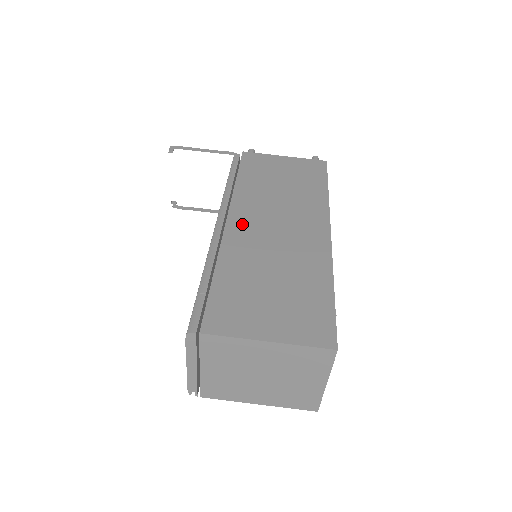
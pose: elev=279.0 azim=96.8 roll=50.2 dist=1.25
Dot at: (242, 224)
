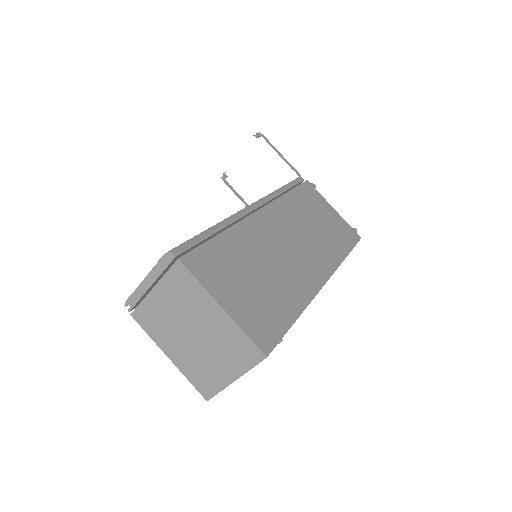
Dot at: (268, 222)
